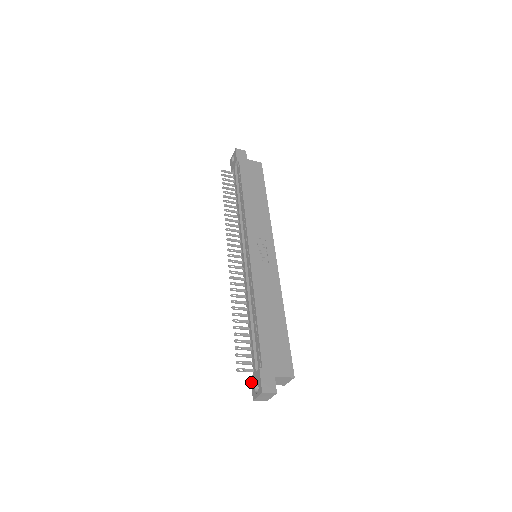
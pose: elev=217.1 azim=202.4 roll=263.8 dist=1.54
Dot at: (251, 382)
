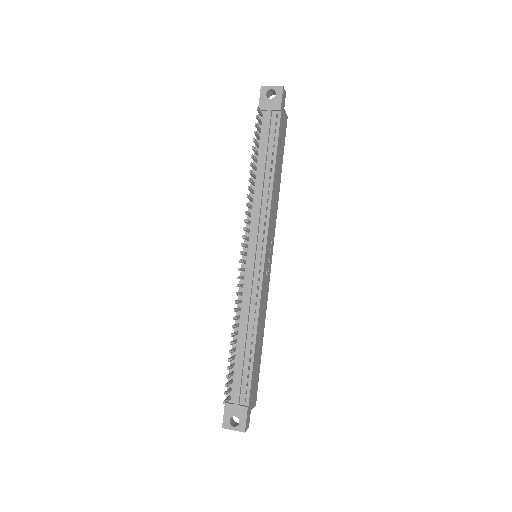
Dot at: (225, 409)
